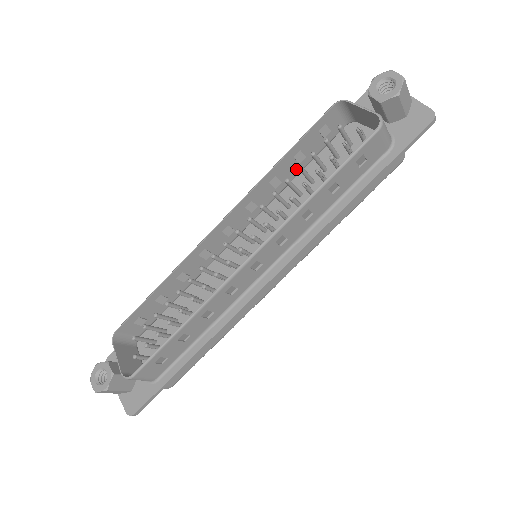
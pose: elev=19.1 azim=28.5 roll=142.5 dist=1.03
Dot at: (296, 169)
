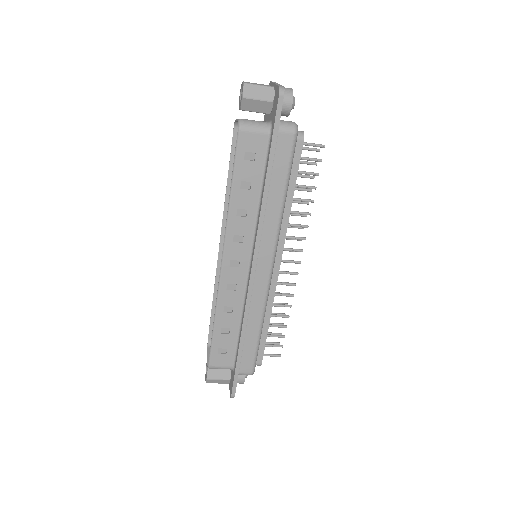
Dot at: occluded
